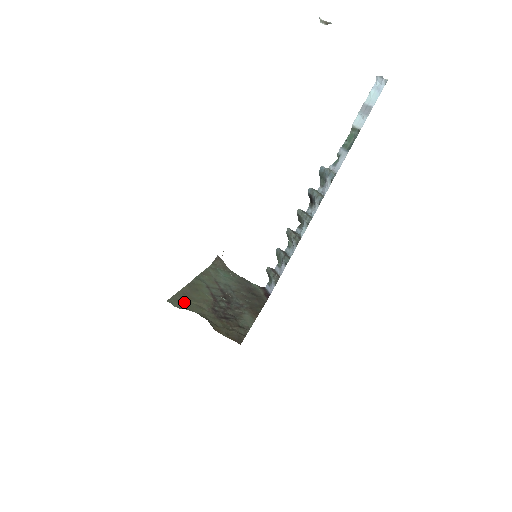
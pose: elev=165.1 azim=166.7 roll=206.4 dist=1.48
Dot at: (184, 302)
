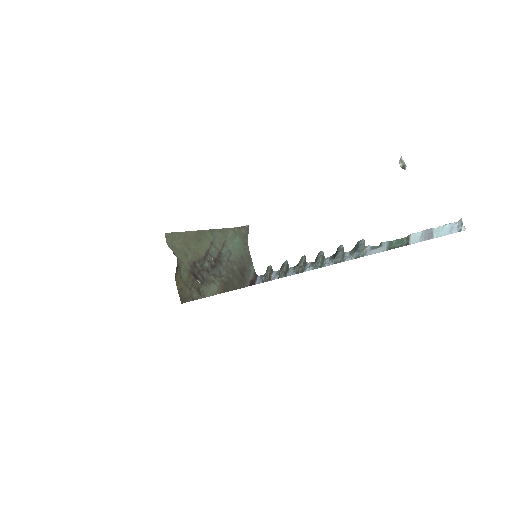
Dot at: (177, 243)
